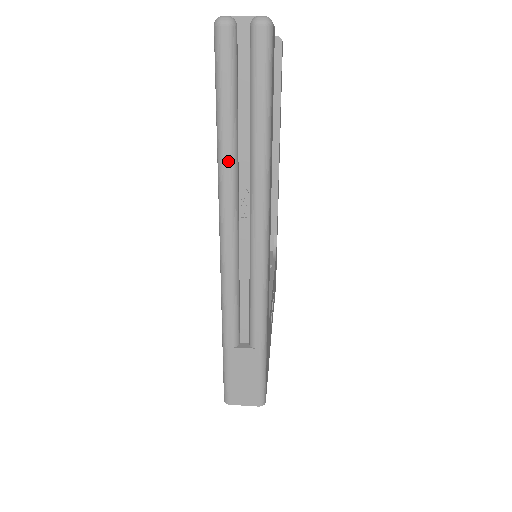
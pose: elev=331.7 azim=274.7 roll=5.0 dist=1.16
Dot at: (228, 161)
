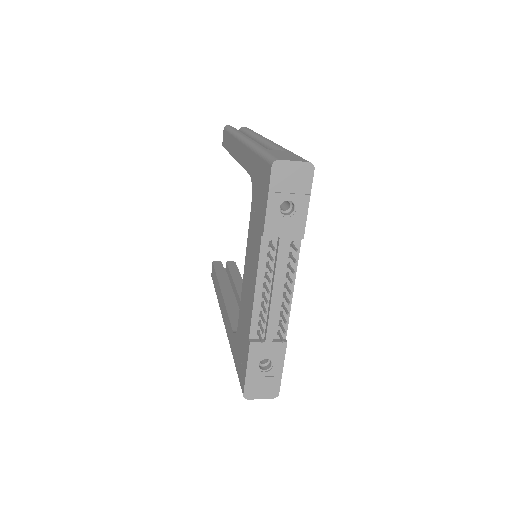
Dot at: occluded
